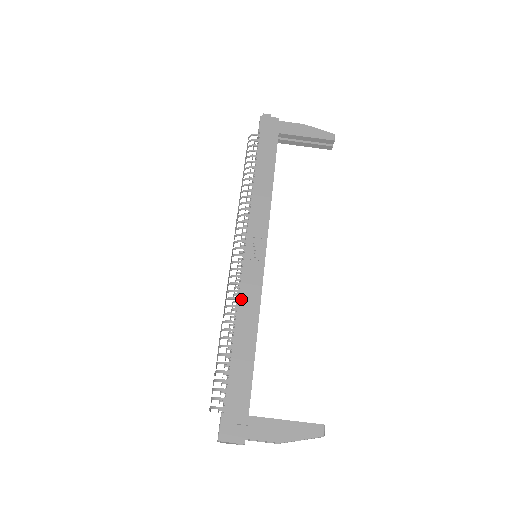
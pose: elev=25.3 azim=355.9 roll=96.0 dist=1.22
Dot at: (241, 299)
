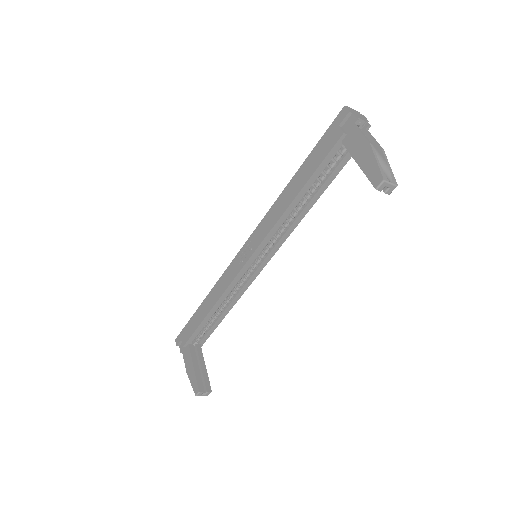
Dot at: (220, 279)
